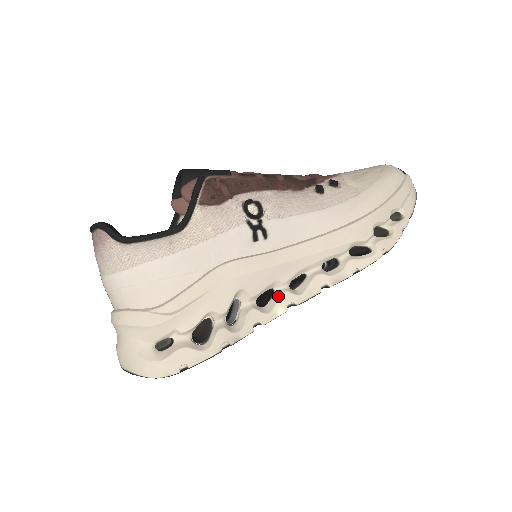
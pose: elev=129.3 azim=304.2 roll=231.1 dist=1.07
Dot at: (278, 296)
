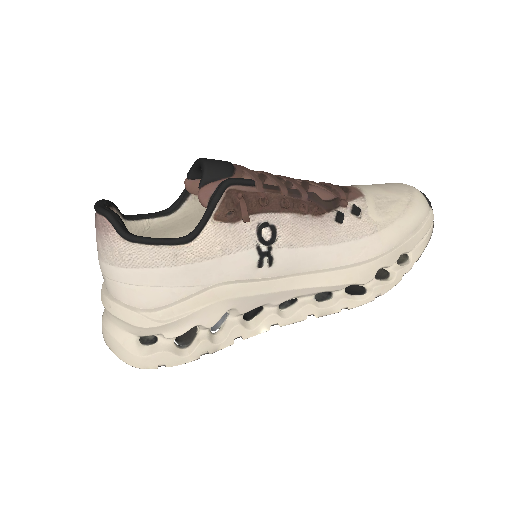
Dot at: (265, 316)
